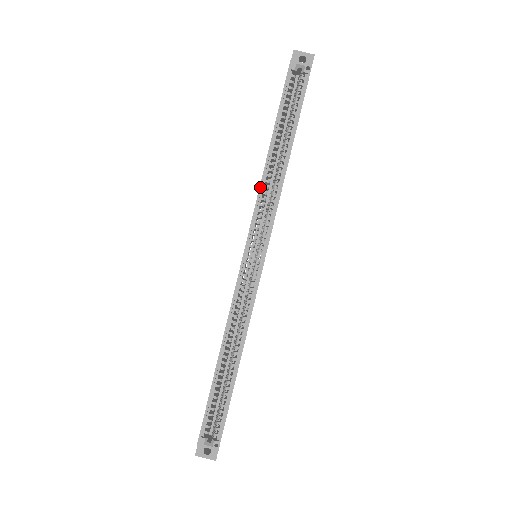
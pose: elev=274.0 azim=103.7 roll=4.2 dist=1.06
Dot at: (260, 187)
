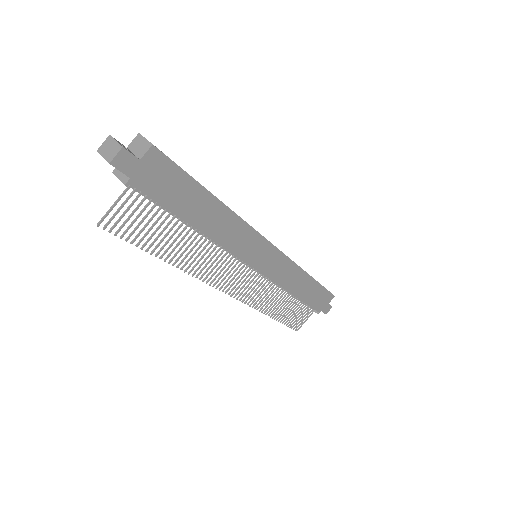
Dot at: occluded
